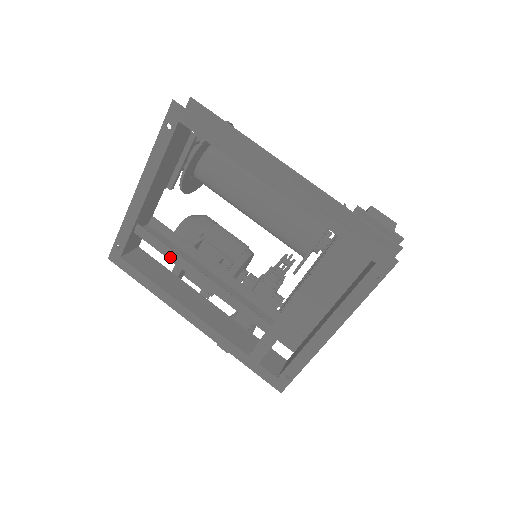
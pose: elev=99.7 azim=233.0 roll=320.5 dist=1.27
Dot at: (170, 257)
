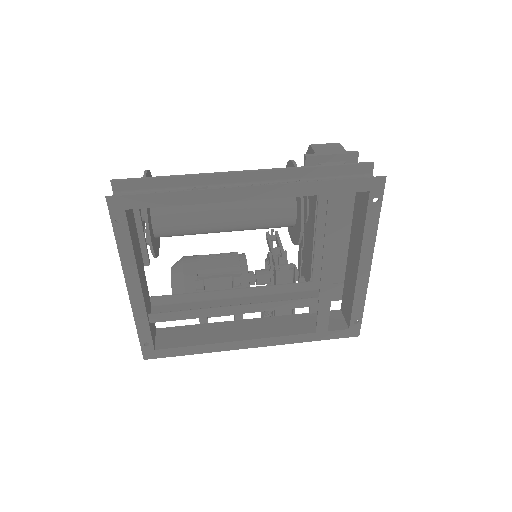
Dot at: (197, 316)
